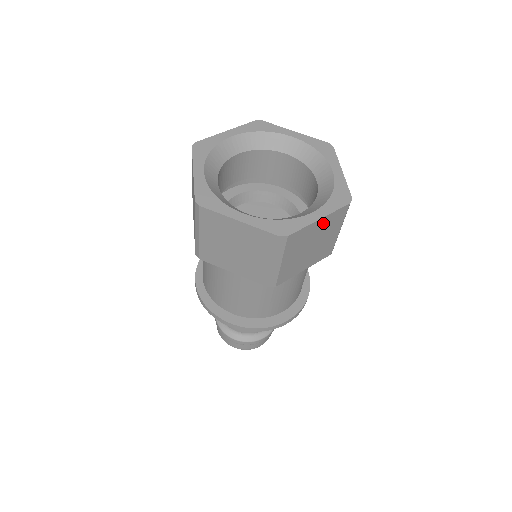
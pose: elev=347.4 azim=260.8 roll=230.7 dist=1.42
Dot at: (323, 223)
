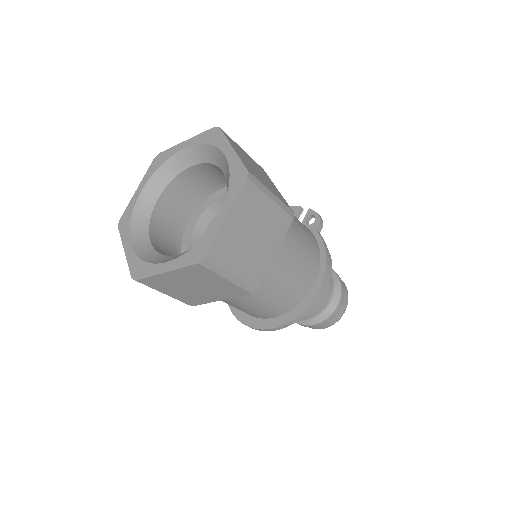
Dot at: (179, 274)
